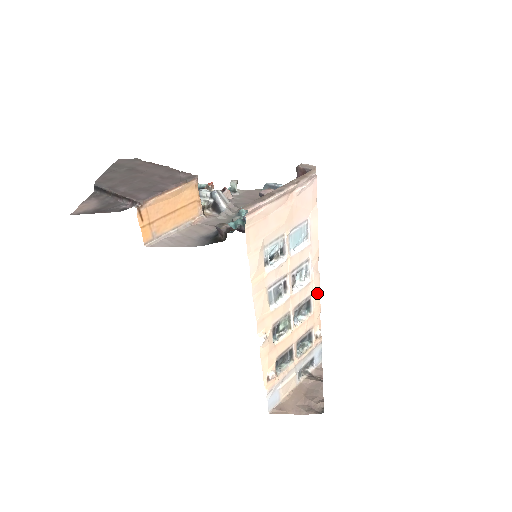
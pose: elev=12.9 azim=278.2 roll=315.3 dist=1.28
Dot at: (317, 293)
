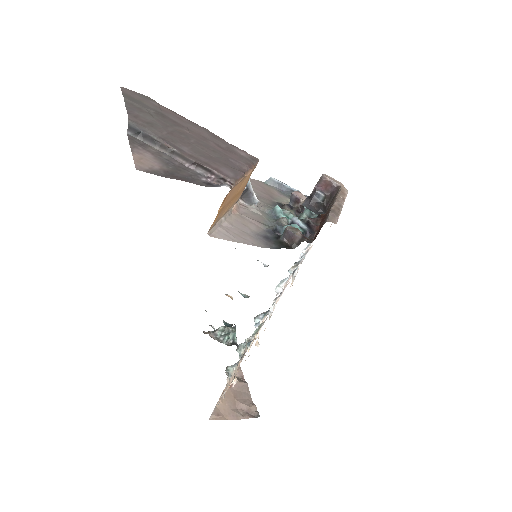
Dot at: occluded
